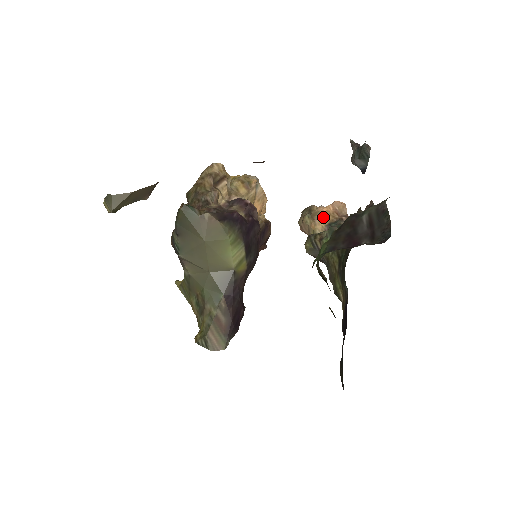
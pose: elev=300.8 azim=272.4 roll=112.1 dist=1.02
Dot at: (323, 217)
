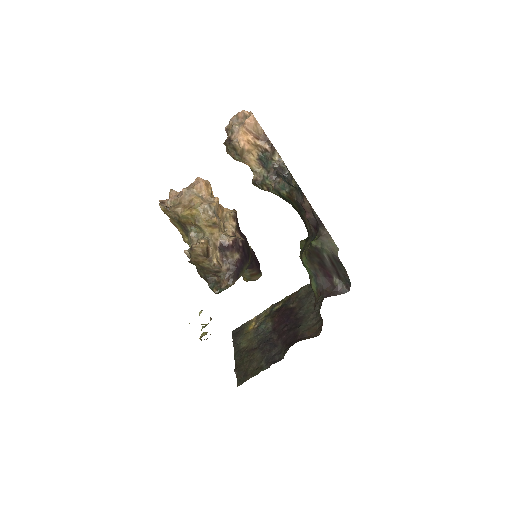
Dot at: (249, 150)
